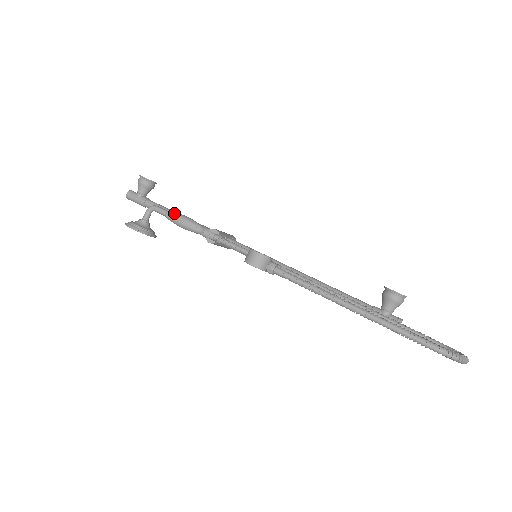
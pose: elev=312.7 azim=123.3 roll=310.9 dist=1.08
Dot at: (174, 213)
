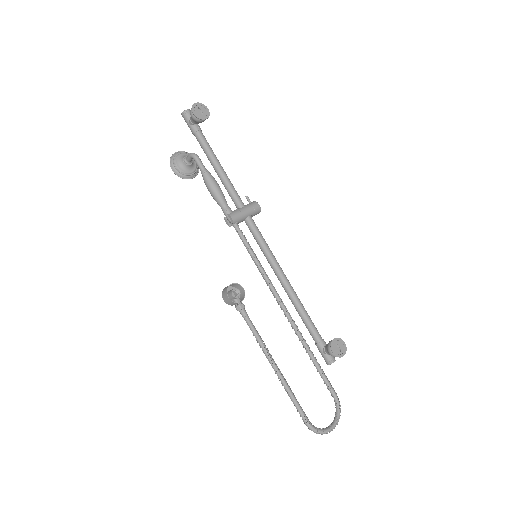
Dot at: (207, 178)
